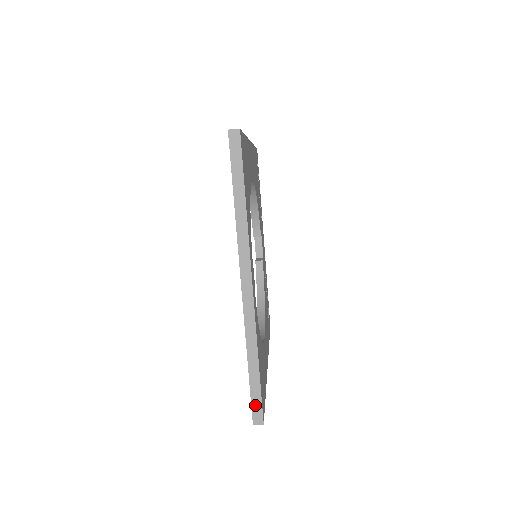
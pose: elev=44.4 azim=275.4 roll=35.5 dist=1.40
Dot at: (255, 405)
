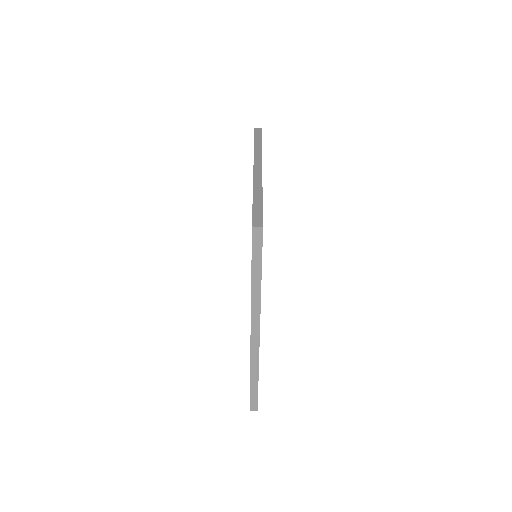
Dot at: (252, 400)
